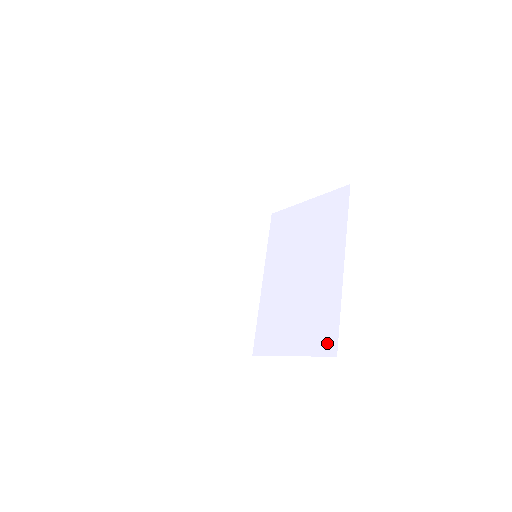
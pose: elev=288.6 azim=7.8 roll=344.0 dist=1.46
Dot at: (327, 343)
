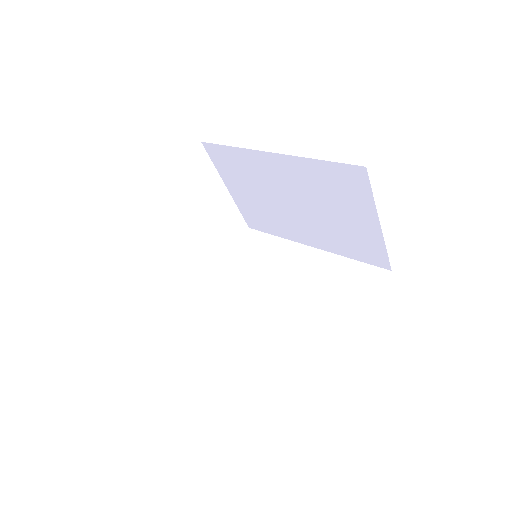
Dot at: (372, 278)
